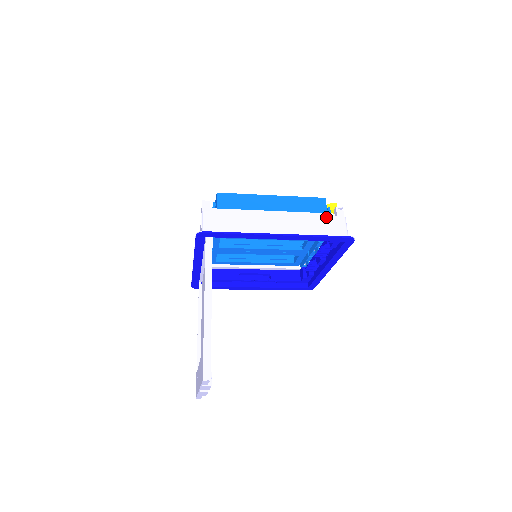
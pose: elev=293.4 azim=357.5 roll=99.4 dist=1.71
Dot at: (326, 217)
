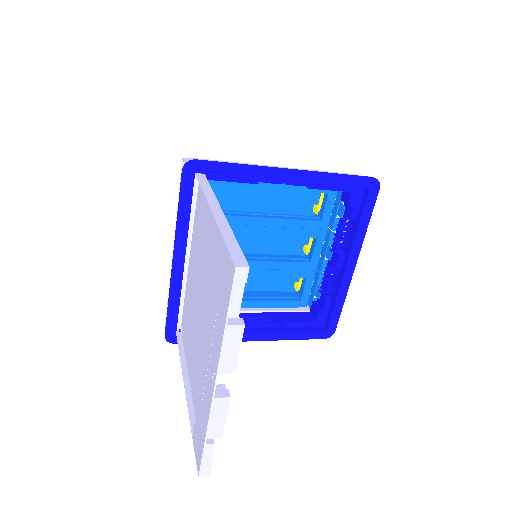
Dot at: occluded
